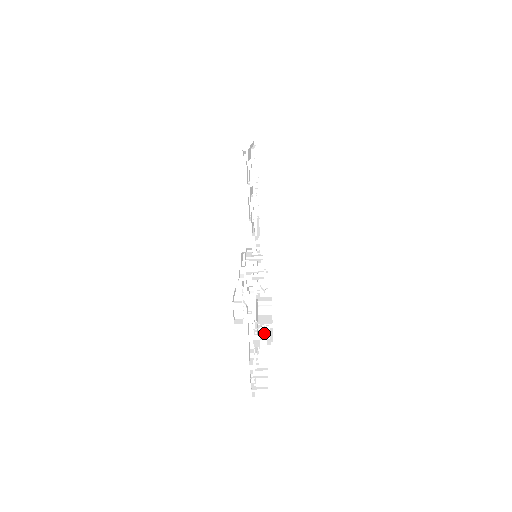
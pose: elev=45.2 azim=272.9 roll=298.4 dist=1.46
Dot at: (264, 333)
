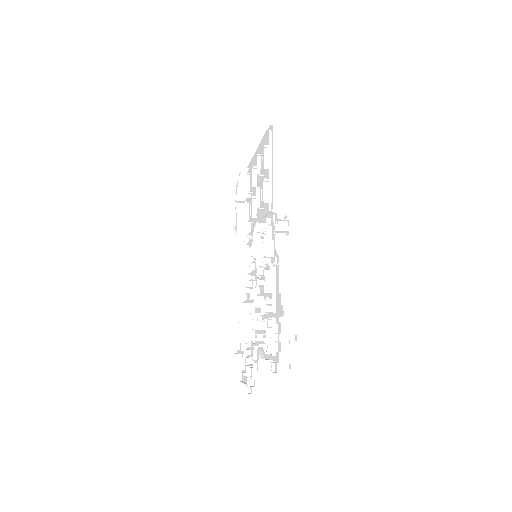
Dot at: occluded
